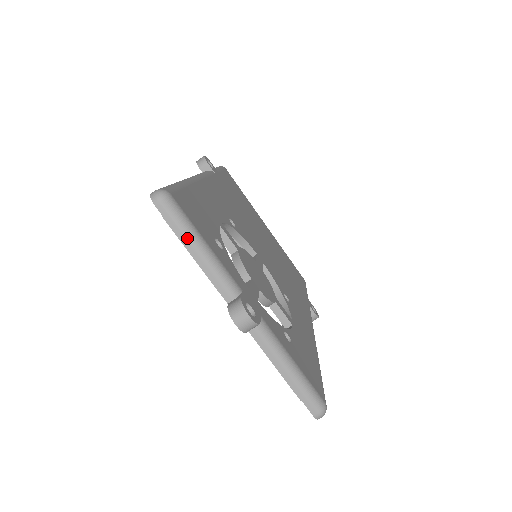
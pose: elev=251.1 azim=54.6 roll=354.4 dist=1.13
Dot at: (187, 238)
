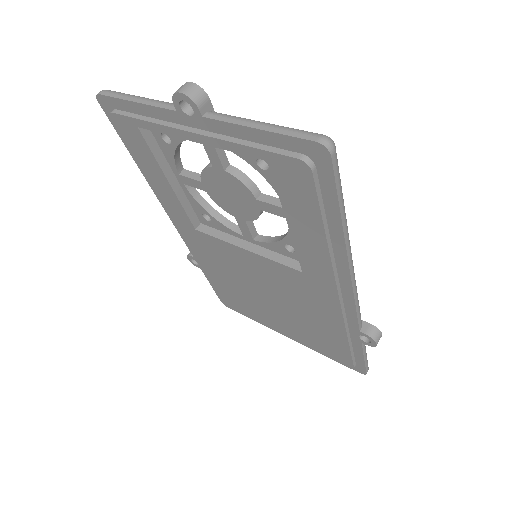
Dot at: (129, 96)
